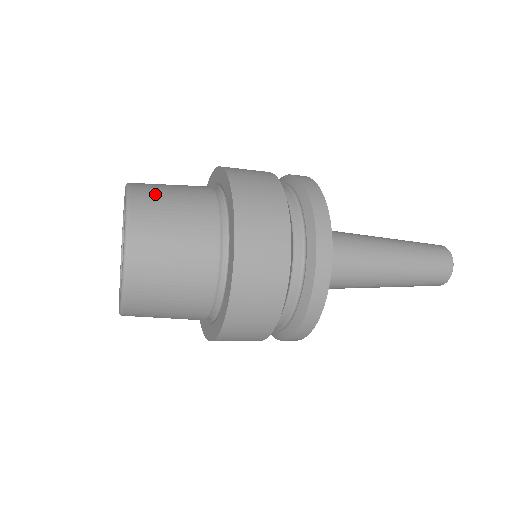
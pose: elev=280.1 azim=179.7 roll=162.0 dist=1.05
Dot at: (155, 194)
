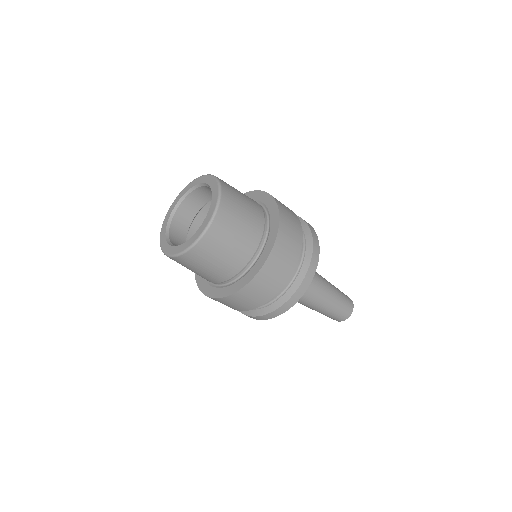
Dot at: (233, 210)
